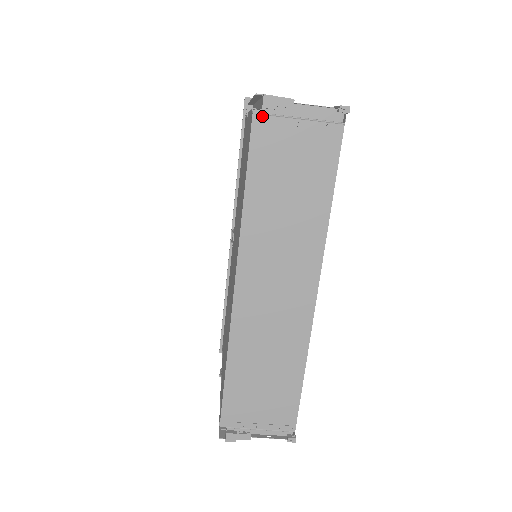
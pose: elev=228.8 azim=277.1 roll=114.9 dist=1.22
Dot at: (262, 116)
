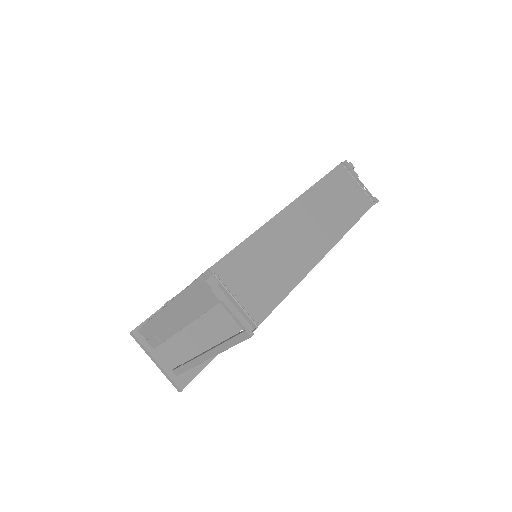
Dot at: (344, 167)
